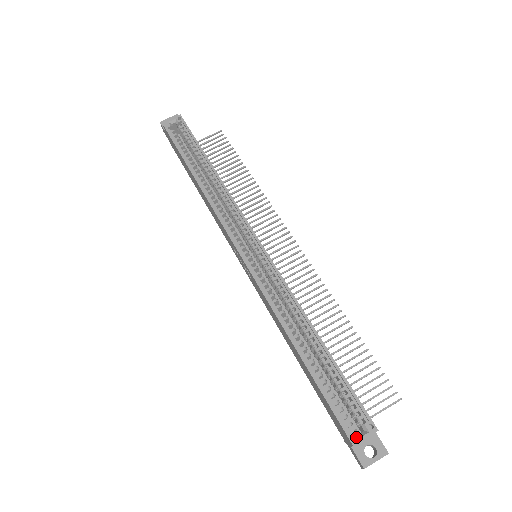
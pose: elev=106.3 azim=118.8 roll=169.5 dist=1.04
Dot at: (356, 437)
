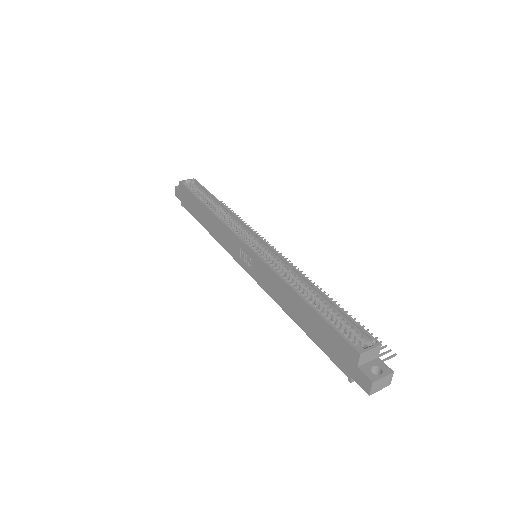
Dot at: (362, 348)
